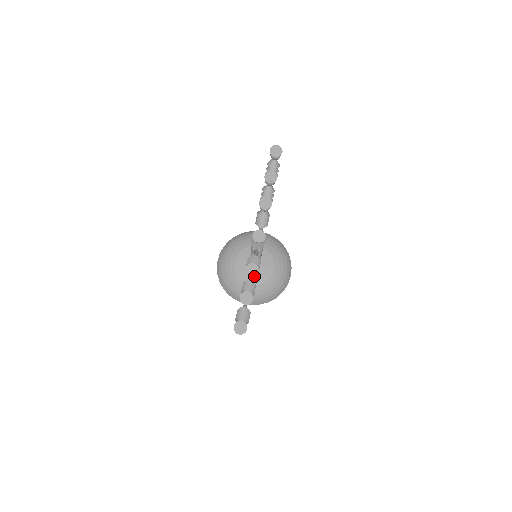
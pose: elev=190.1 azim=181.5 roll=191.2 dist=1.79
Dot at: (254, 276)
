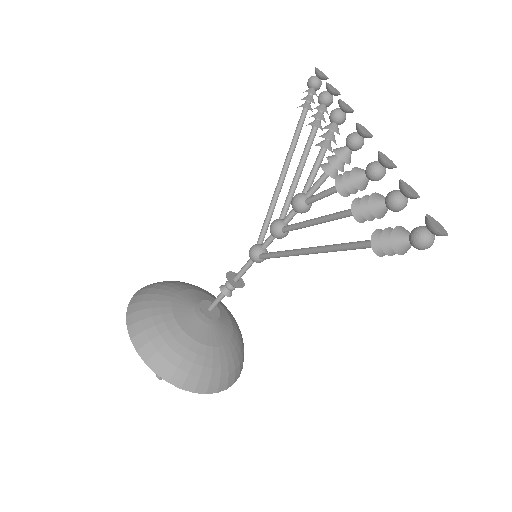
Dot at: (210, 331)
